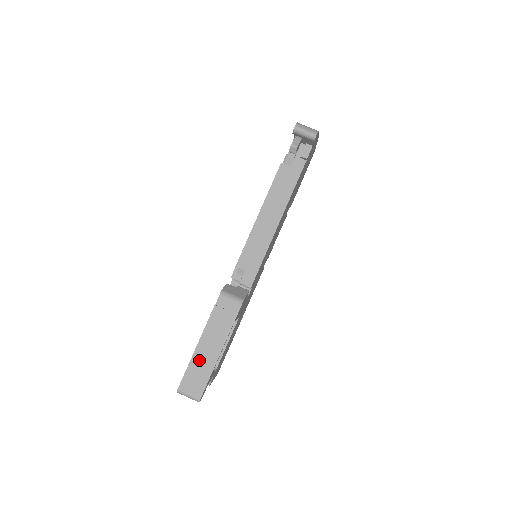
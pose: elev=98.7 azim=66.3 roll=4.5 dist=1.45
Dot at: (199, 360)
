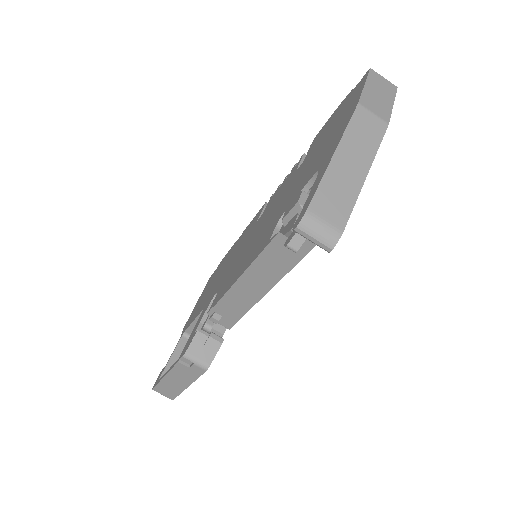
Dot at: (168, 384)
